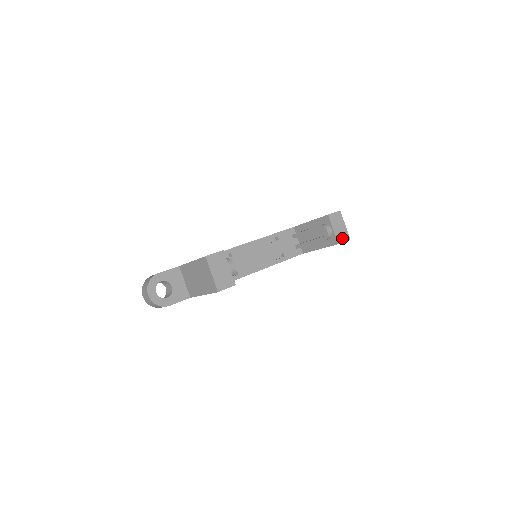
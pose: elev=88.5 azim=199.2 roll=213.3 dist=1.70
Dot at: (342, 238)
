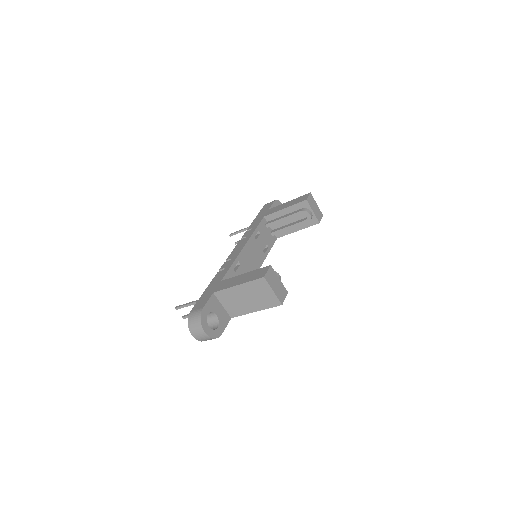
Dot at: (319, 217)
